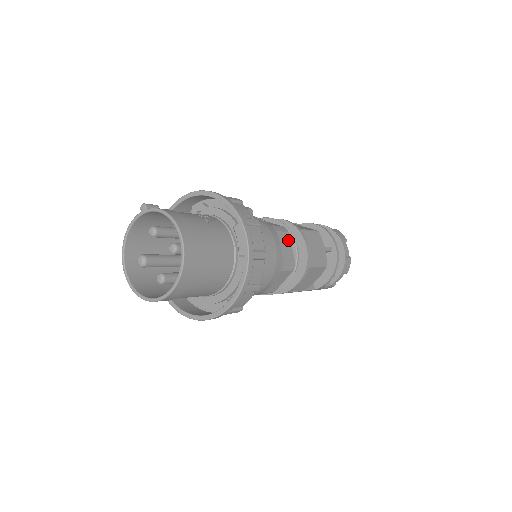
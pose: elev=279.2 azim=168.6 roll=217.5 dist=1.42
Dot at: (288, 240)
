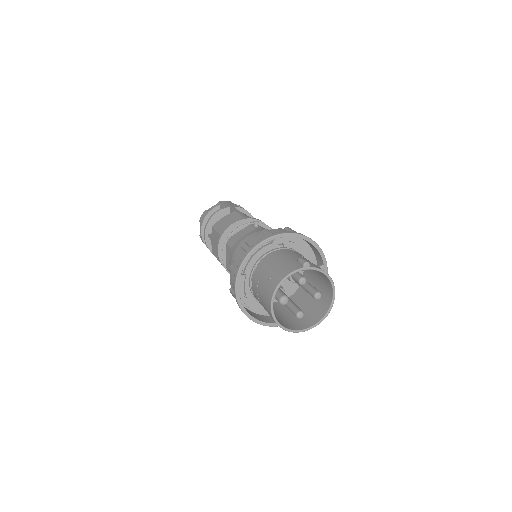
Dot at: occluded
